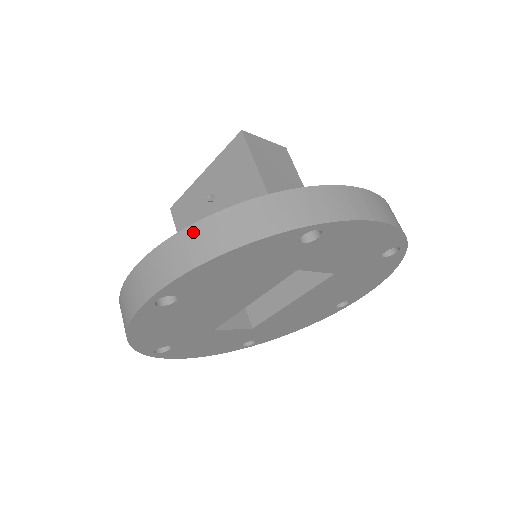
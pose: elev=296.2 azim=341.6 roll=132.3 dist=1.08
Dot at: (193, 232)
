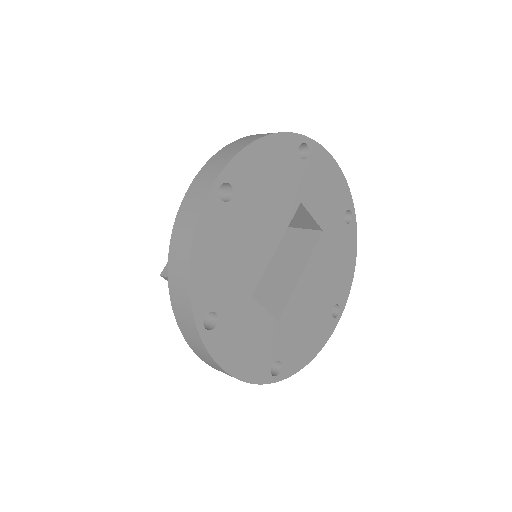
Dot at: (232, 144)
